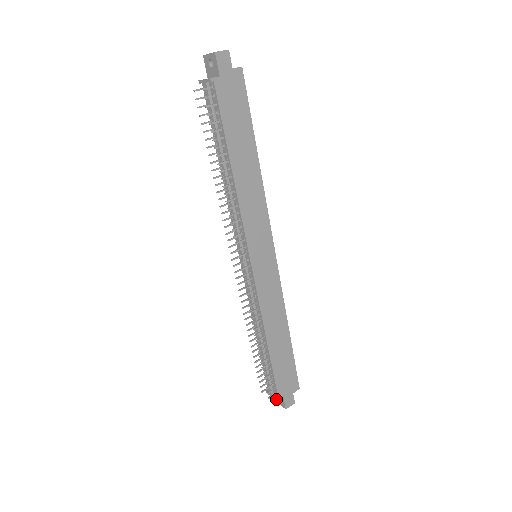
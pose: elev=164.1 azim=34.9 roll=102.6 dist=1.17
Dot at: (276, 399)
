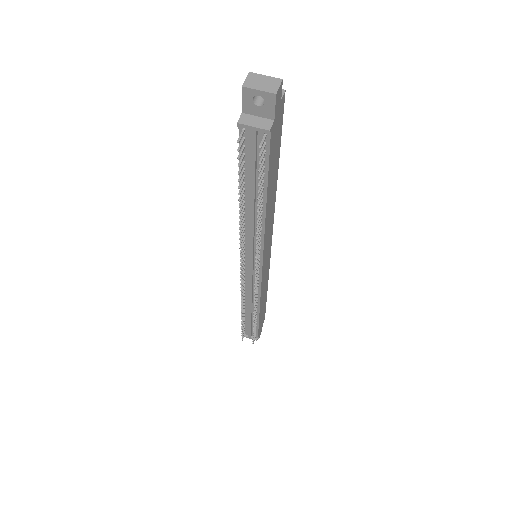
Dot at: occluded
